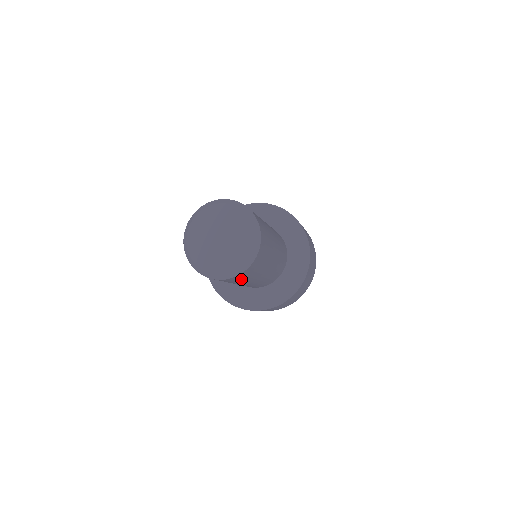
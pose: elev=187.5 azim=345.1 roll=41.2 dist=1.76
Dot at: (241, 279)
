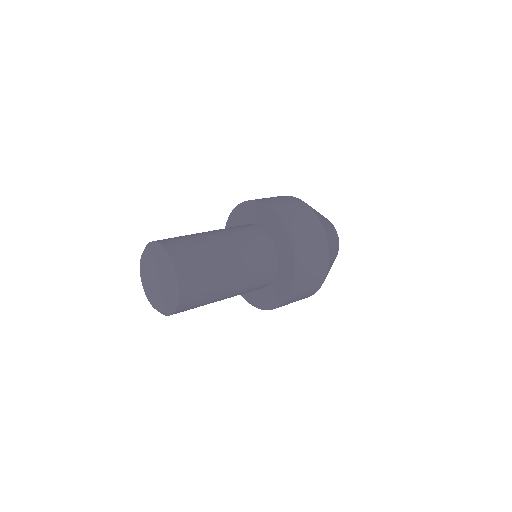
Dot at: occluded
